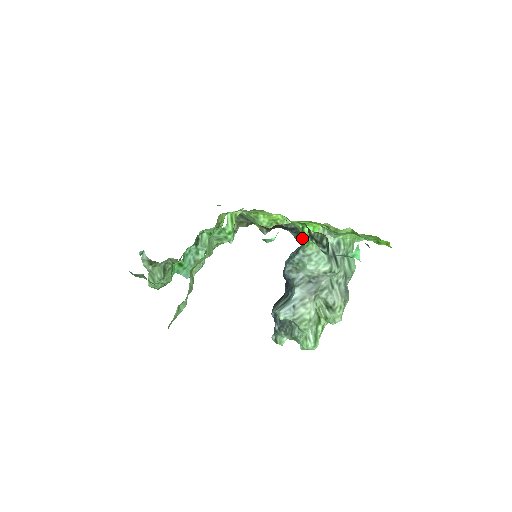
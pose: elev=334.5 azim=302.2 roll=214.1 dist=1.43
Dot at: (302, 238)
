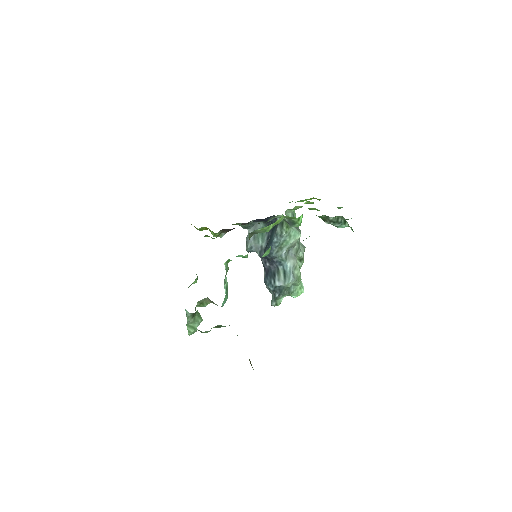
Dot at: (296, 225)
